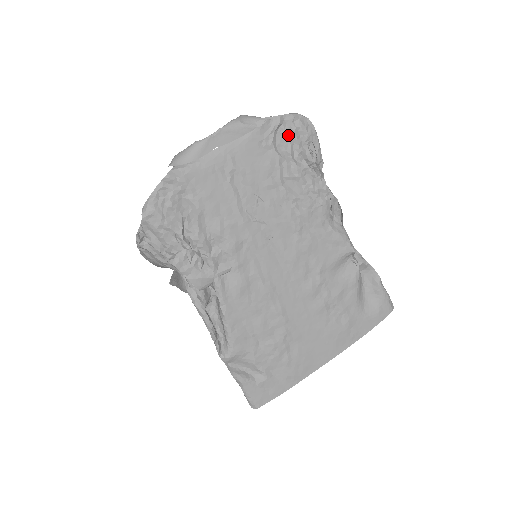
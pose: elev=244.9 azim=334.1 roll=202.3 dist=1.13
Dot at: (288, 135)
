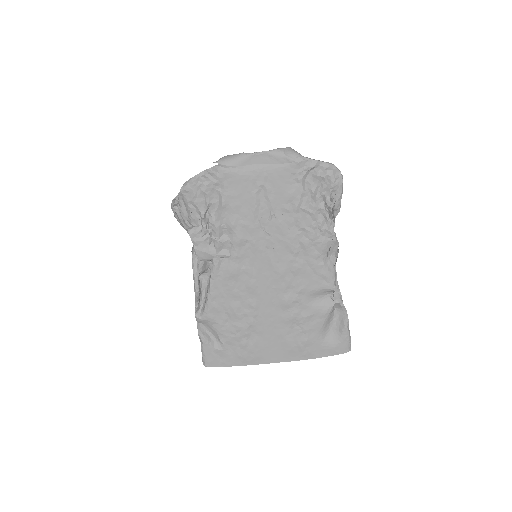
Dot at: (318, 178)
